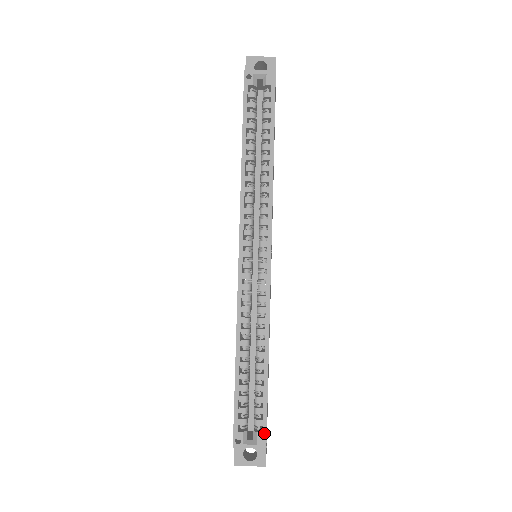
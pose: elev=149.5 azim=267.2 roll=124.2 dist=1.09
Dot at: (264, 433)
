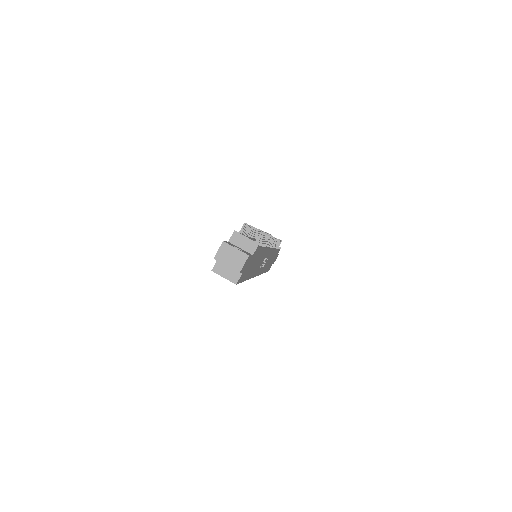
Dot at: occluded
